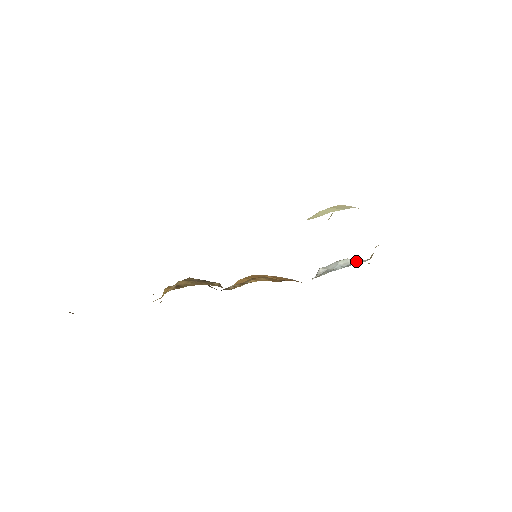
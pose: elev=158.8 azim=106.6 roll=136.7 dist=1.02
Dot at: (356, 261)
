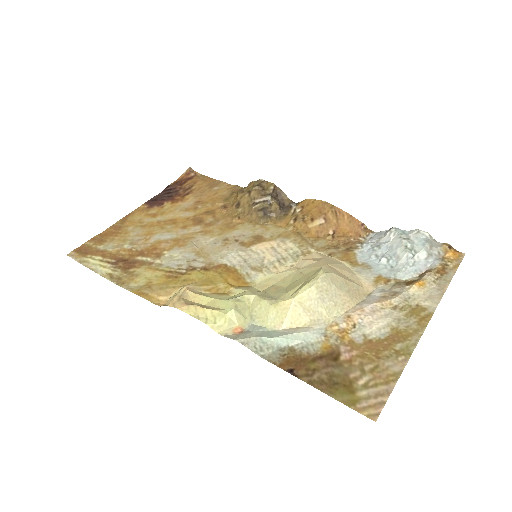
Dot at: (403, 268)
